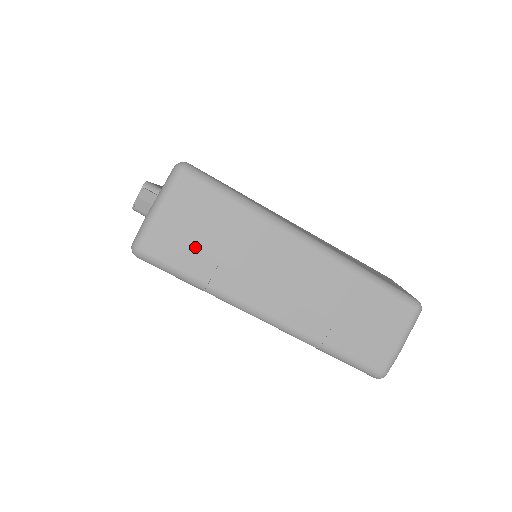
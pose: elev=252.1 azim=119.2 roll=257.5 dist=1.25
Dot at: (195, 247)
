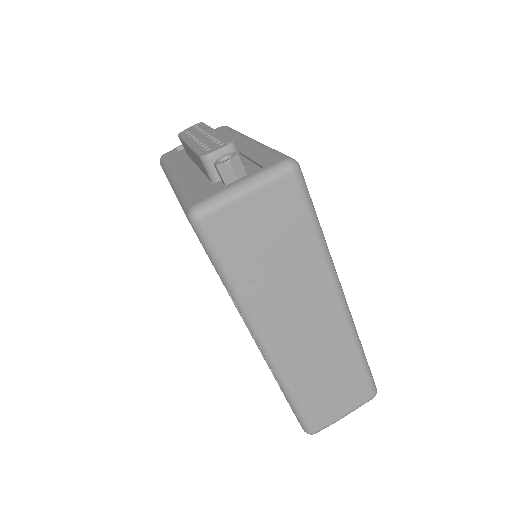
Dot at: (252, 249)
